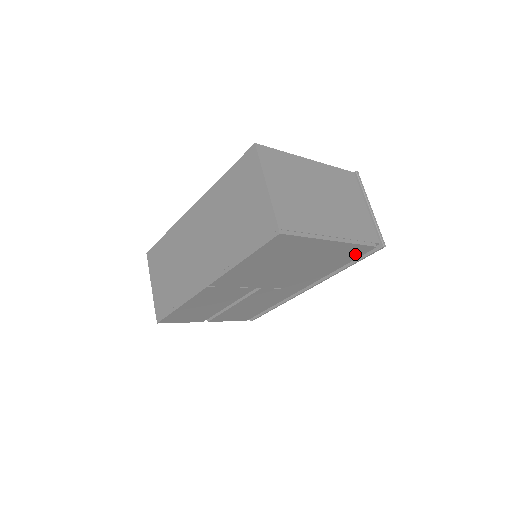
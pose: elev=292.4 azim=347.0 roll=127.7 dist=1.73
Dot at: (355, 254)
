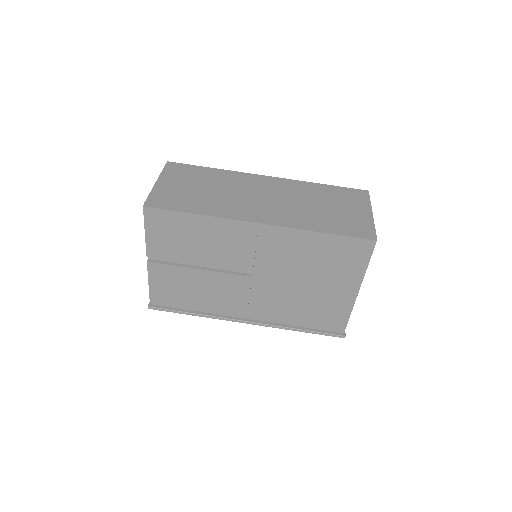
Dot at: (330, 322)
